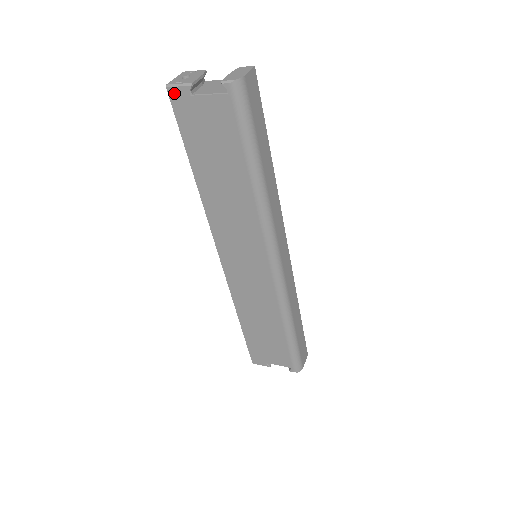
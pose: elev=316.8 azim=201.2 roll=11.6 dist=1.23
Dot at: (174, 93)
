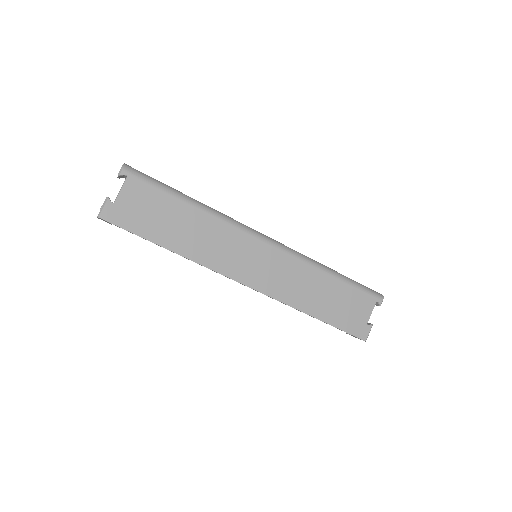
Dot at: (105, 215)
